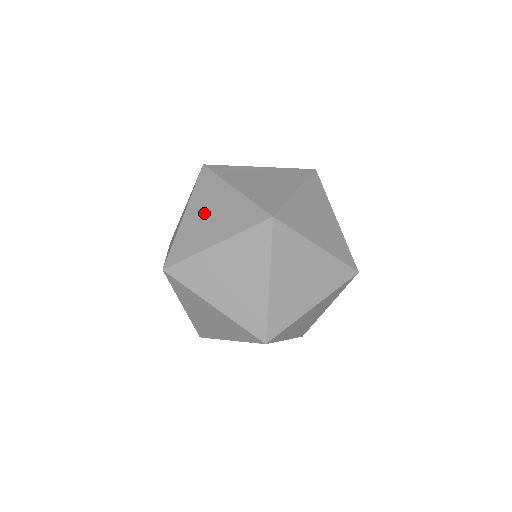
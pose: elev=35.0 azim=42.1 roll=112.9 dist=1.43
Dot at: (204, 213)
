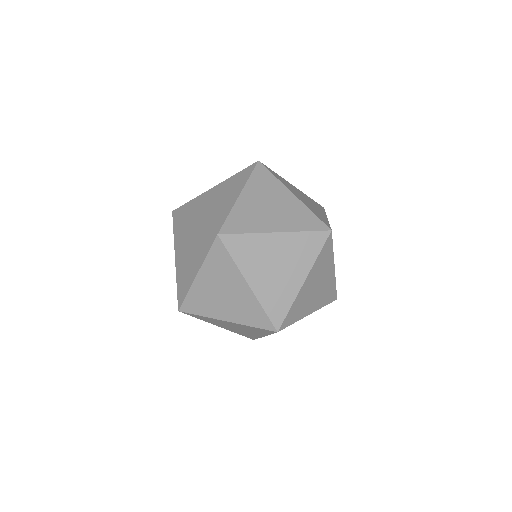
Dot at: (184, 253)
